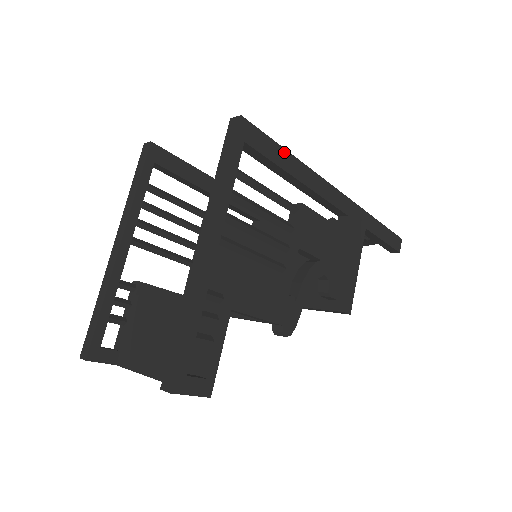
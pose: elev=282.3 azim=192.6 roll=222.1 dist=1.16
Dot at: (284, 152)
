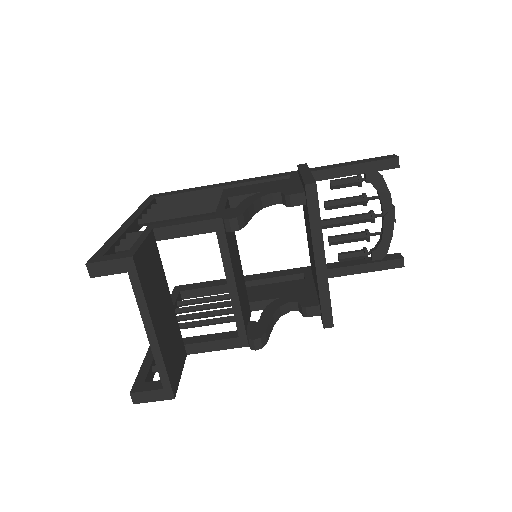
Dot at: (195, 188)
